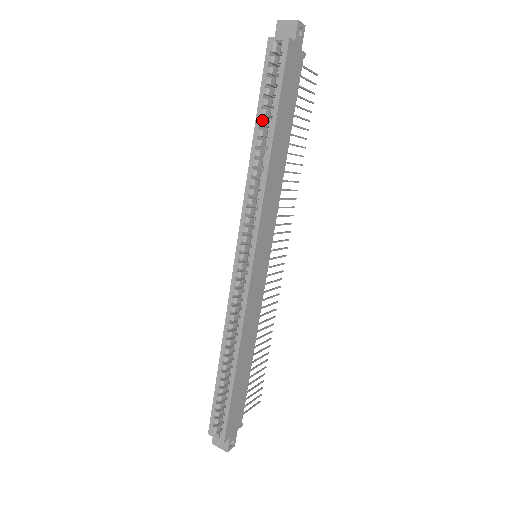
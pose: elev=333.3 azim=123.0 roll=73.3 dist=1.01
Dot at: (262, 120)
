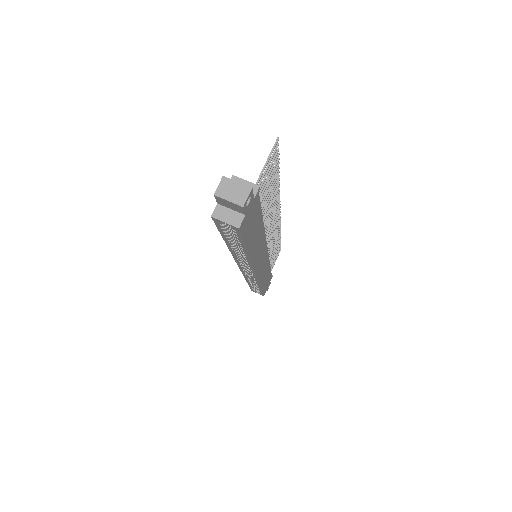
Dot at: (231, 243)
